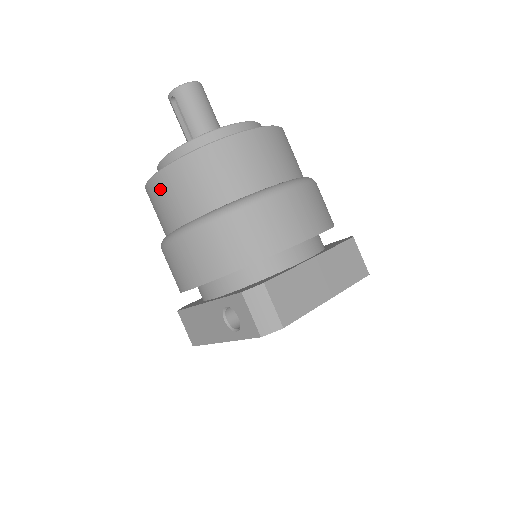
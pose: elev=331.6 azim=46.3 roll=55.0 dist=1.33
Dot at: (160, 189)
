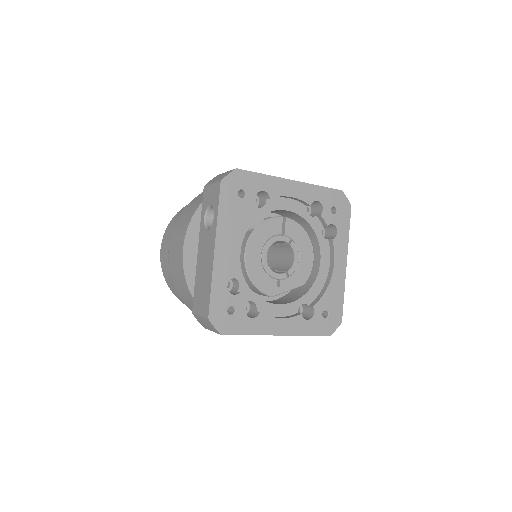
Dot at: (164, 244)
